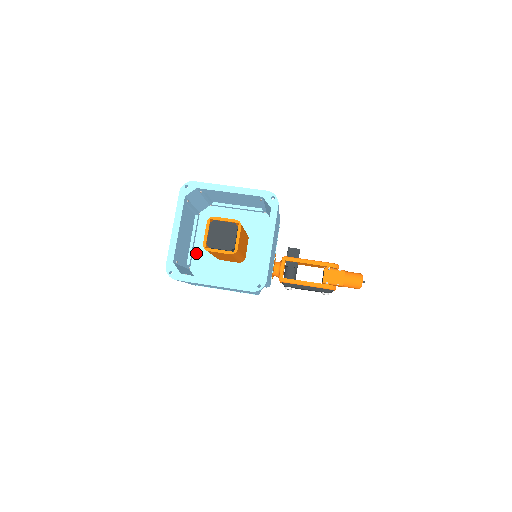
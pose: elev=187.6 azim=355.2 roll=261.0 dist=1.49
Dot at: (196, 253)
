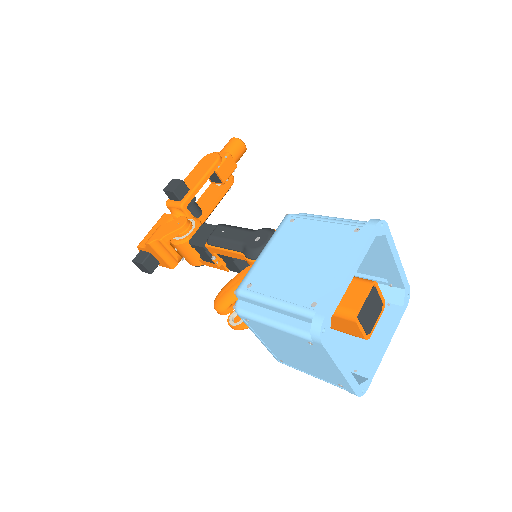
Dot at: occluded
